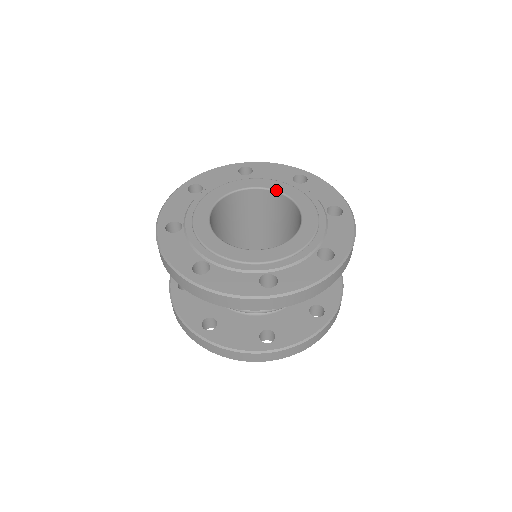
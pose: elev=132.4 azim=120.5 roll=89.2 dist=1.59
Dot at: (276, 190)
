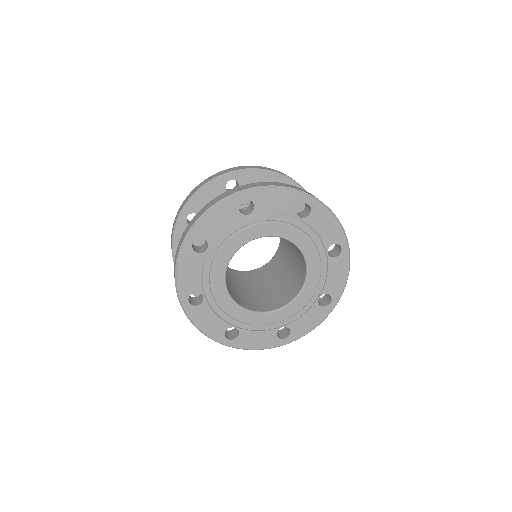
Dot at: (273, 257)
